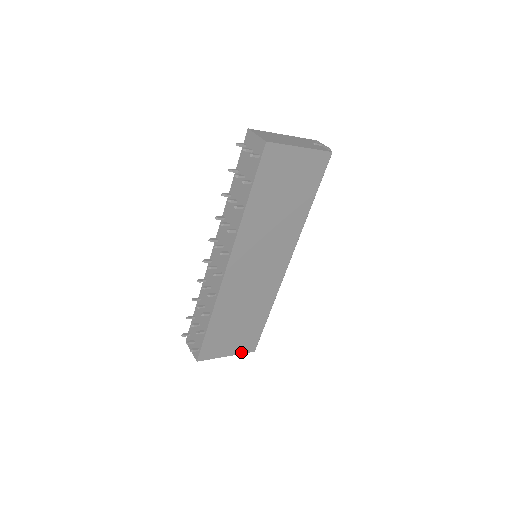
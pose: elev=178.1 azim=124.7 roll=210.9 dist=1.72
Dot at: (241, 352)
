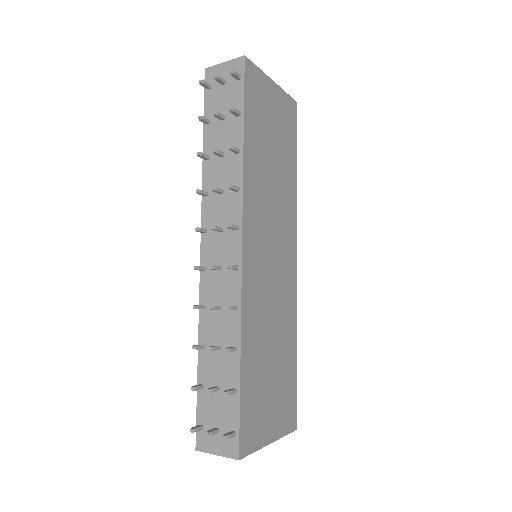
Dot at: (283, 432)
